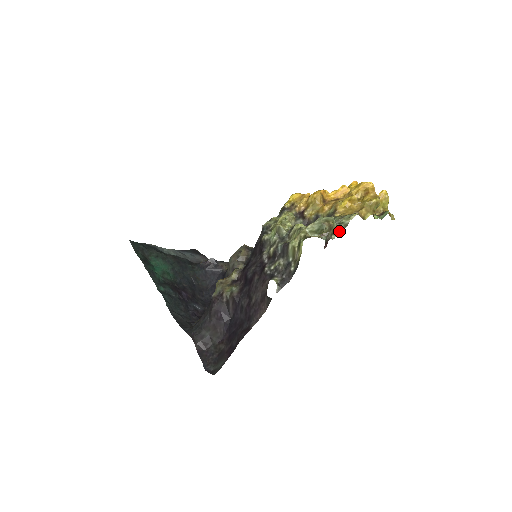
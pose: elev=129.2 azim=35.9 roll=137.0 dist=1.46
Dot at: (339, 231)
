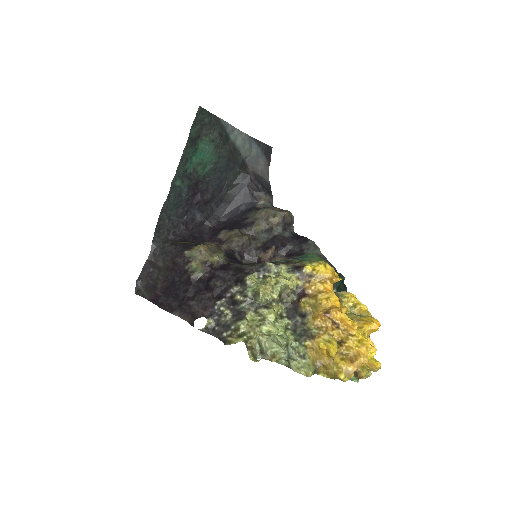
Dot at: (282, 363)
